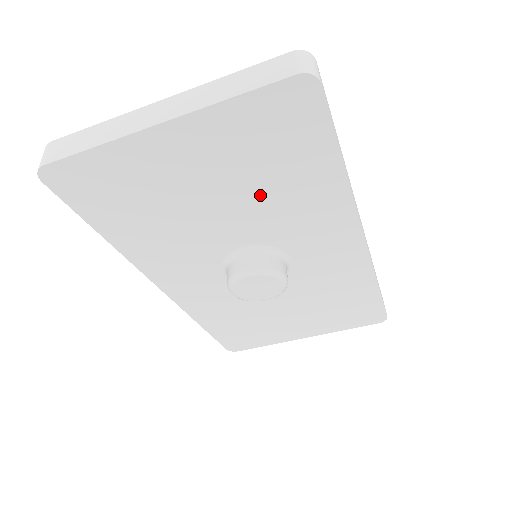
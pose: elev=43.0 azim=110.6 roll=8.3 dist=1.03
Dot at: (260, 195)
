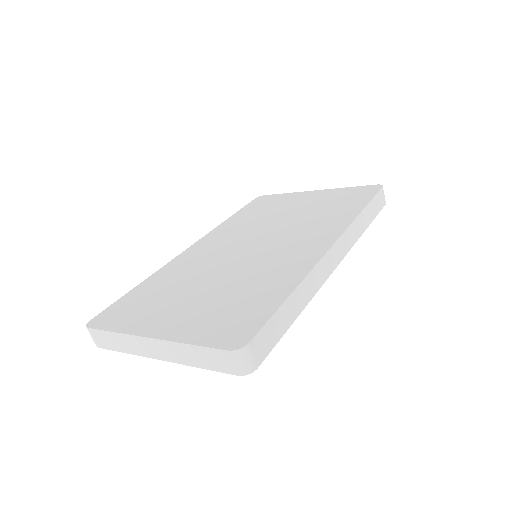
Dot at: occluded
